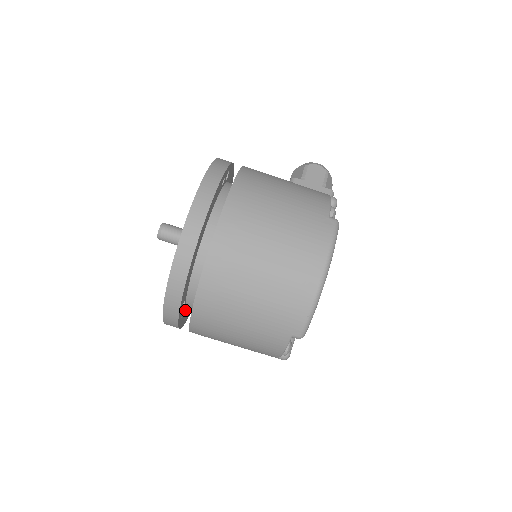
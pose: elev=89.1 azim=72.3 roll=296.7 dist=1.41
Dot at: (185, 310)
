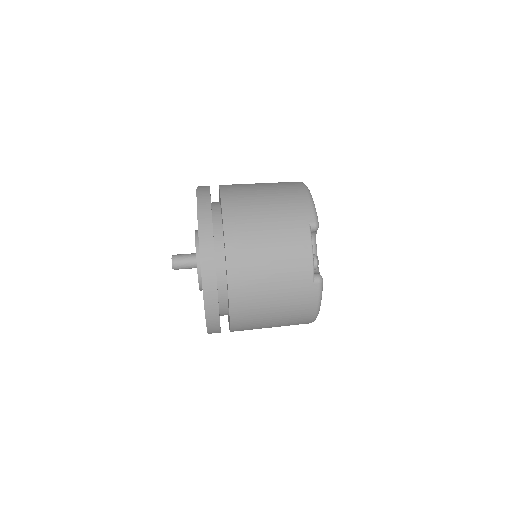
Dot at: occluded
